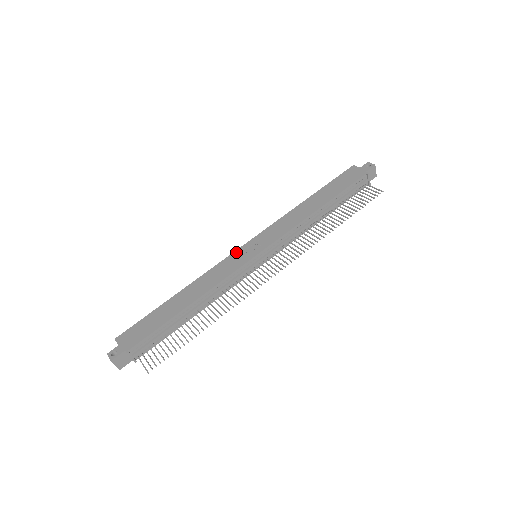
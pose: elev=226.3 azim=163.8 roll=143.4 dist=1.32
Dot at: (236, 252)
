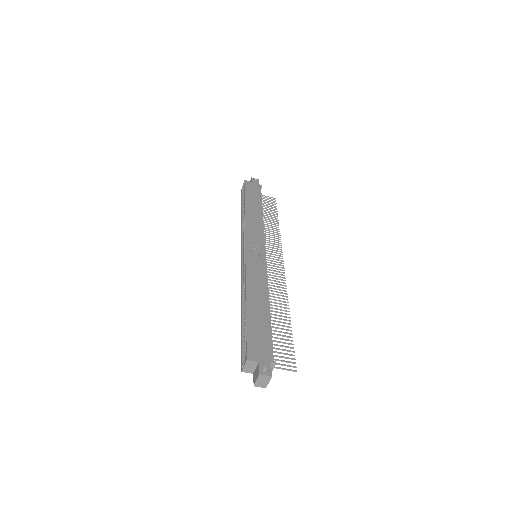
Dot at: (248, 255)
